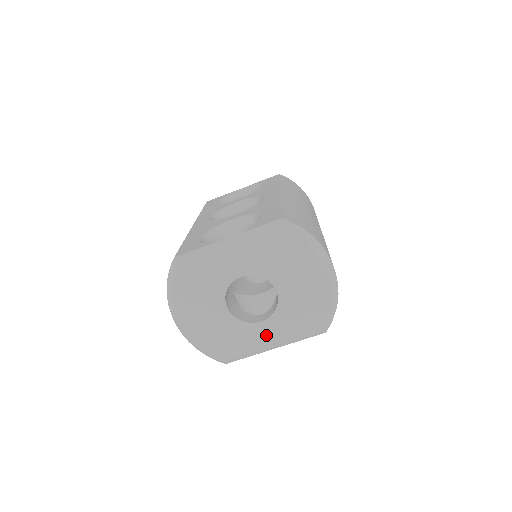
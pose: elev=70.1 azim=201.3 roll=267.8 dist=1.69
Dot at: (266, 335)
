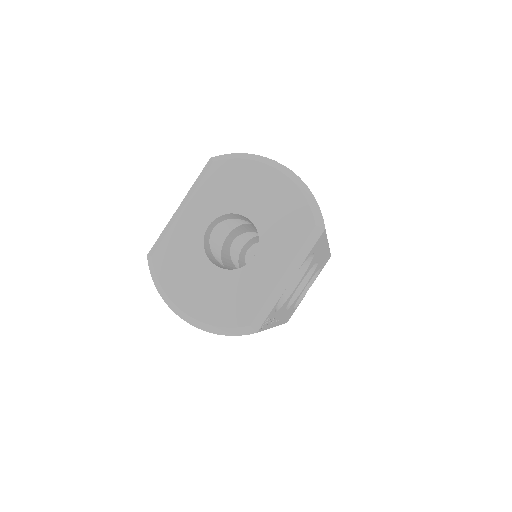
Dot at: (268, 267)
